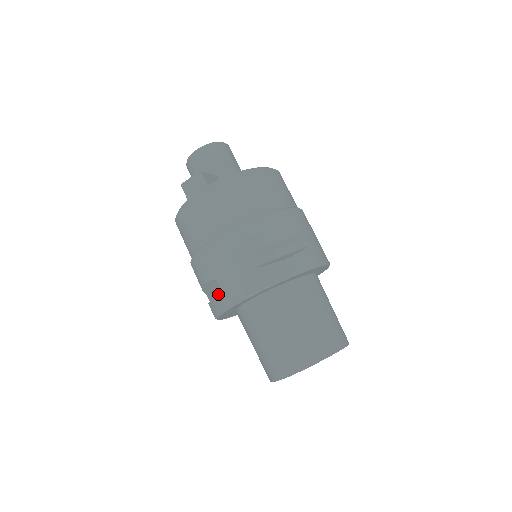
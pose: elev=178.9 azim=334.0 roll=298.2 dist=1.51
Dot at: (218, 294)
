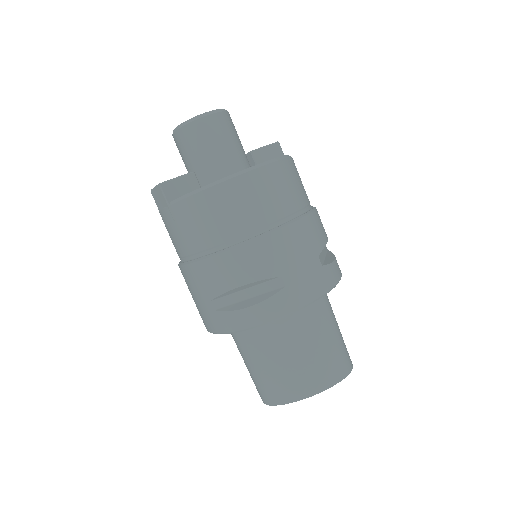
Dot at: occluded
